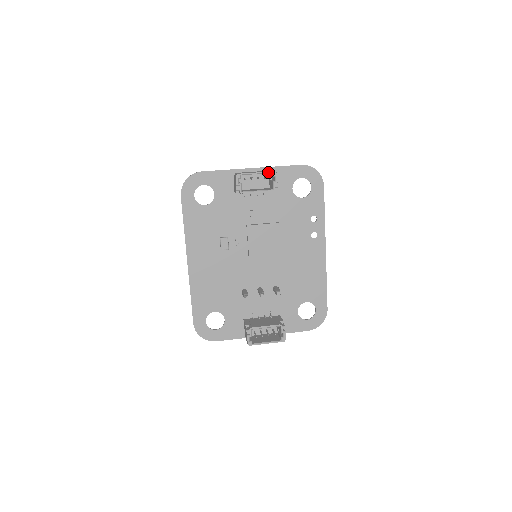
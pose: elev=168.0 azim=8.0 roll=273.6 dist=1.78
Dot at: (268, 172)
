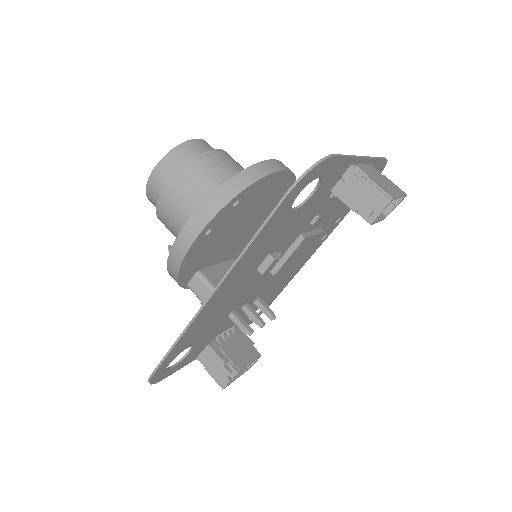
Dot at: (404, 196)
